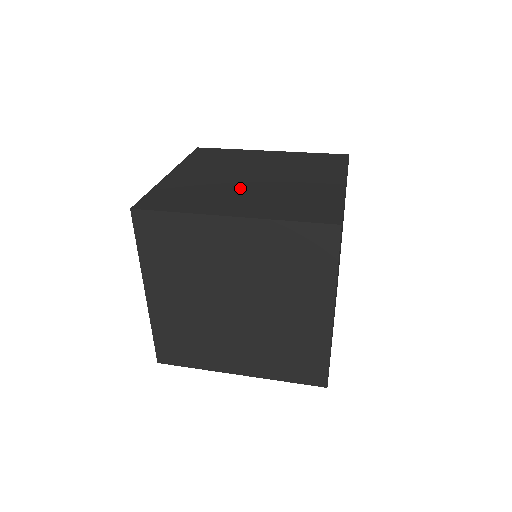
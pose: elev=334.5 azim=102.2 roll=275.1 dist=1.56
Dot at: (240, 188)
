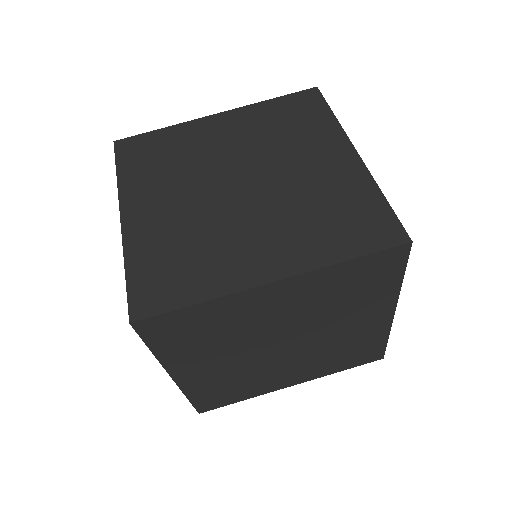
Dot at: (279, 363)
